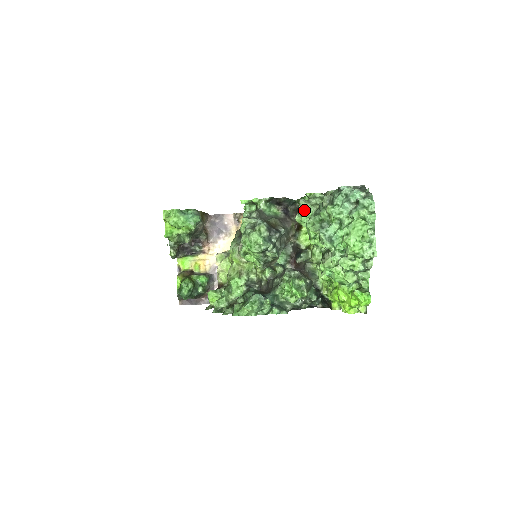
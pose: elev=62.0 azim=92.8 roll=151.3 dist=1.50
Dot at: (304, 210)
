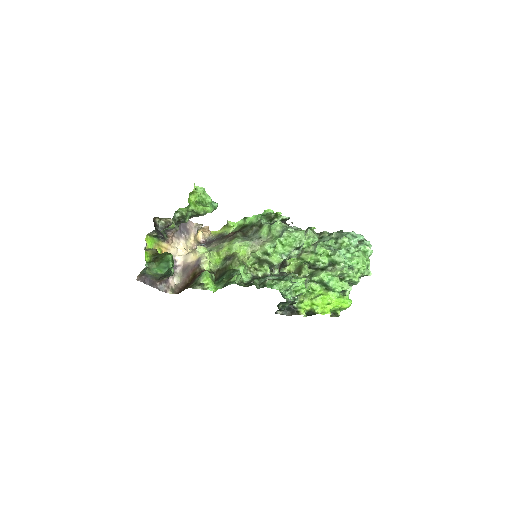
Dot at: (312, 236)
